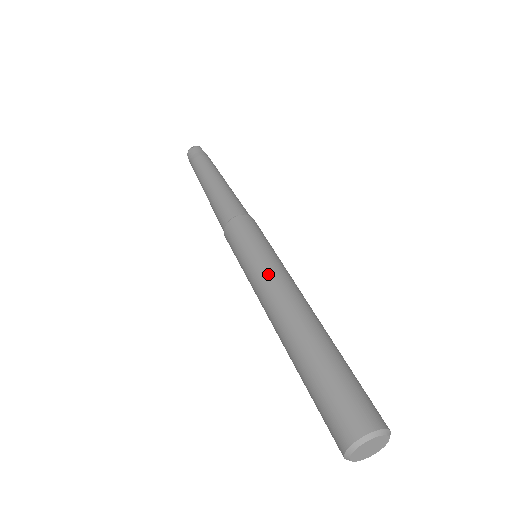
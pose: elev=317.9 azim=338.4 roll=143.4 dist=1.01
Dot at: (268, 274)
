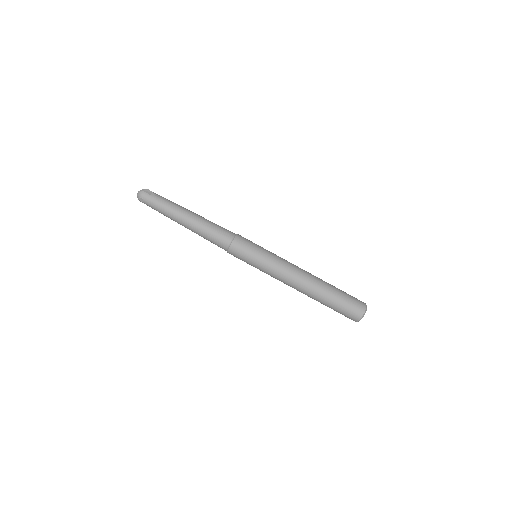
Dot at: (277, 273)
